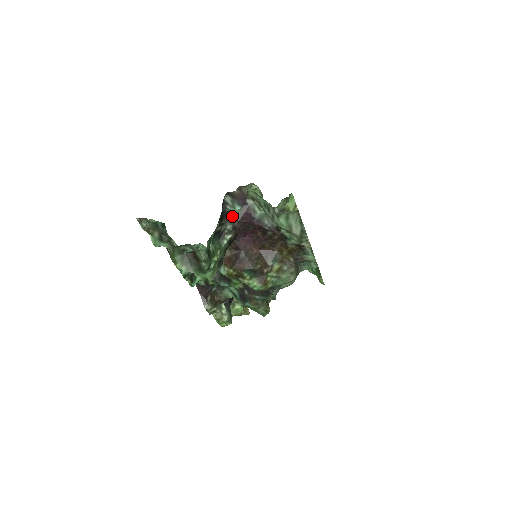
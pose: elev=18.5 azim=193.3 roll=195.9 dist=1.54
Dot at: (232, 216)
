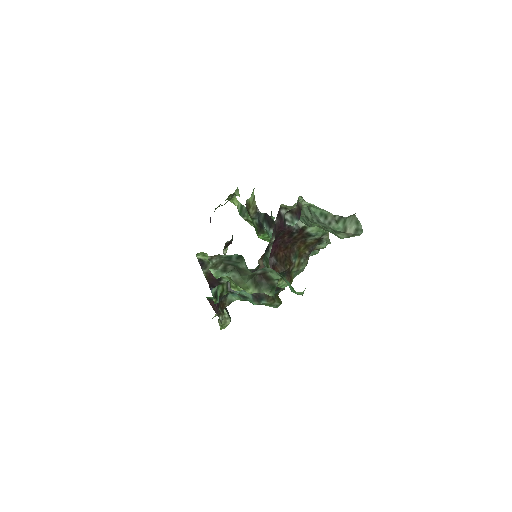
Dot at: (273, 229)
